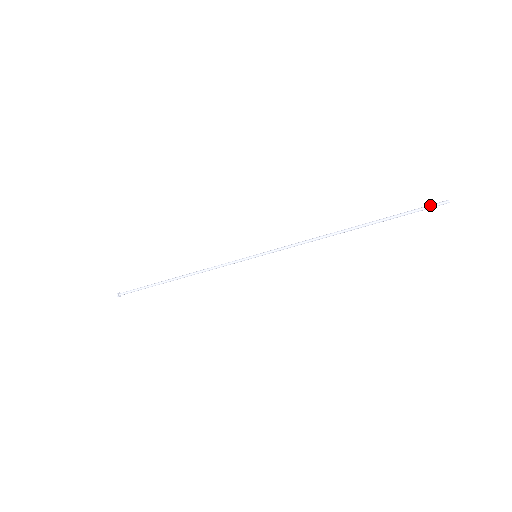
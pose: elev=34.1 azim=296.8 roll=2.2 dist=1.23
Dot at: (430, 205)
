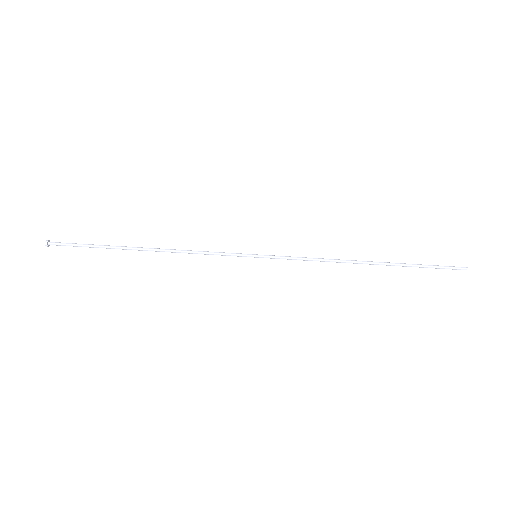
Dot at: (450, 266)
